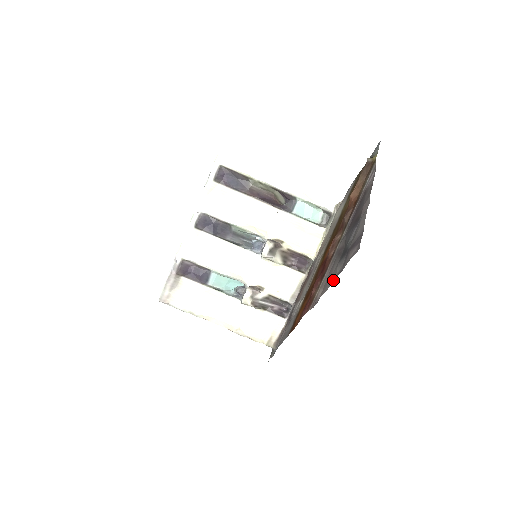
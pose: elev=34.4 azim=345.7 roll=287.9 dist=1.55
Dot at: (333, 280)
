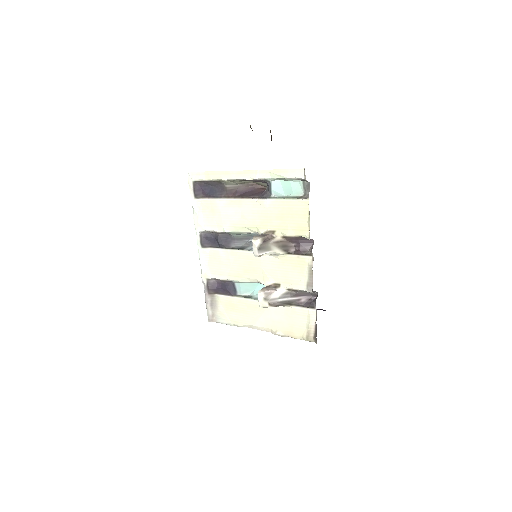
Dot at: occluded
